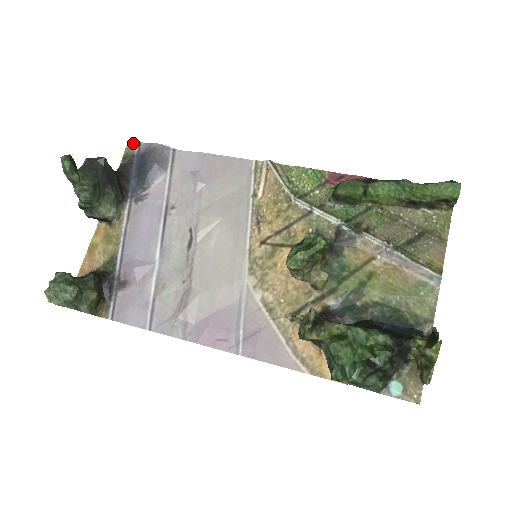
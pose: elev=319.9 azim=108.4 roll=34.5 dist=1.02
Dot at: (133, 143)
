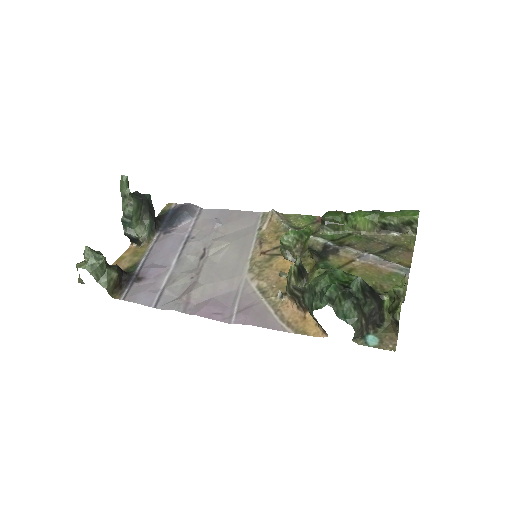
Dot at: (171, 204)
